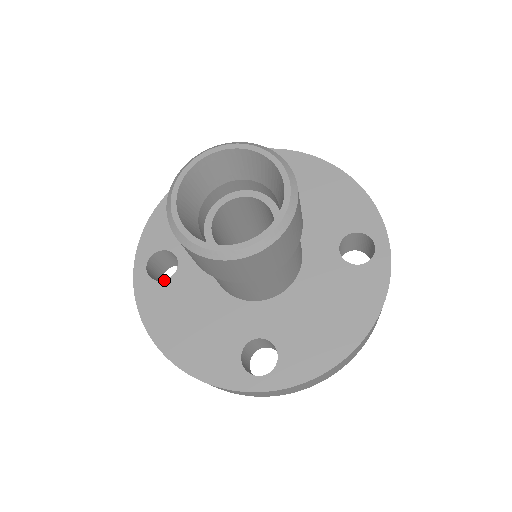
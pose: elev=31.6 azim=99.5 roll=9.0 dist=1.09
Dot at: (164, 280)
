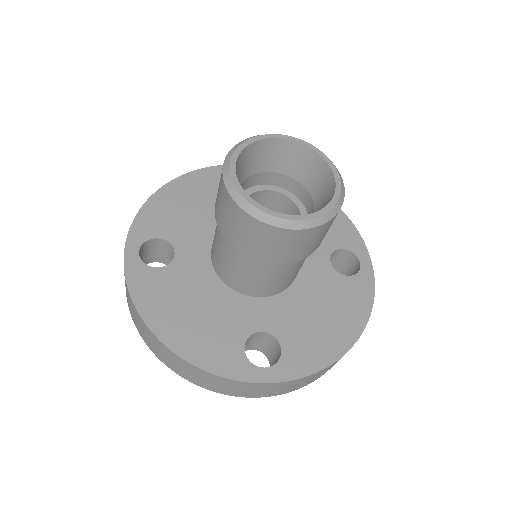
Dot at: (160, 267)
